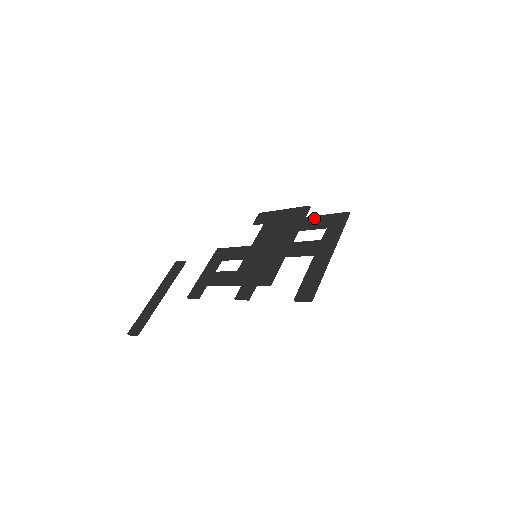
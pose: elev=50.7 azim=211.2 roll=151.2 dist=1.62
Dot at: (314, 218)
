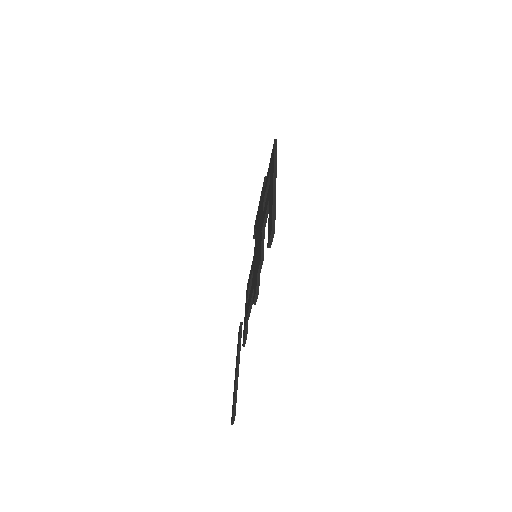
Dot at: (266, 178)
